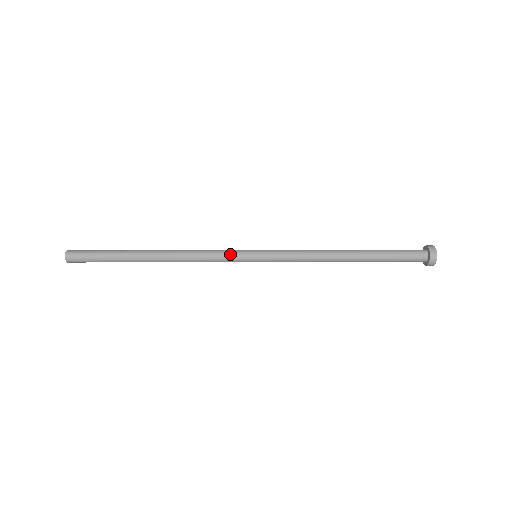
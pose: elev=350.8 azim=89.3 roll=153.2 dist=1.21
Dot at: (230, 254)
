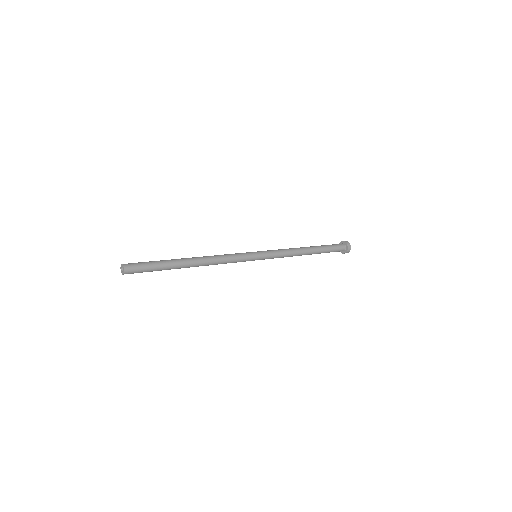
Dot at: (243, 259)
